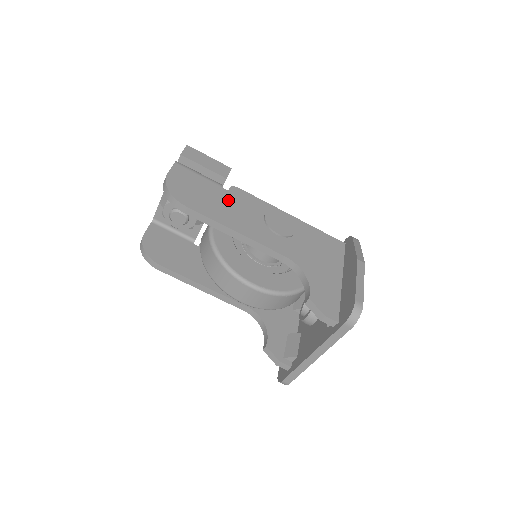
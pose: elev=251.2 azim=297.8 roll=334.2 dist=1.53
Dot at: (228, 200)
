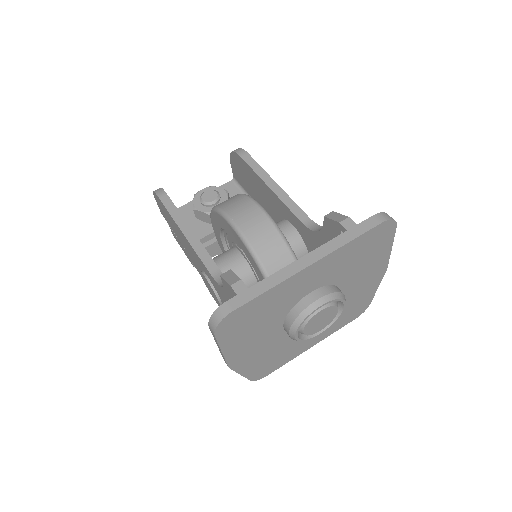
Dot at: occluded
